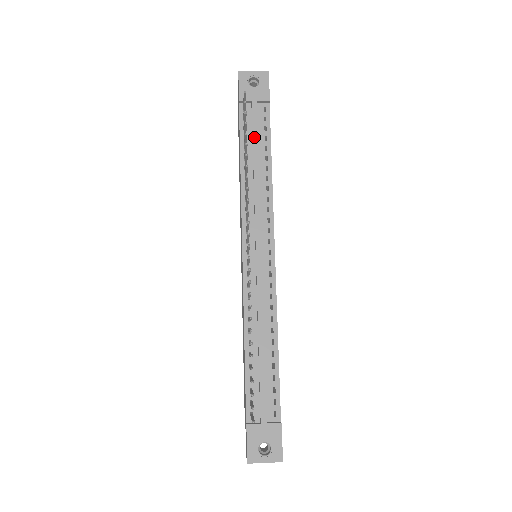
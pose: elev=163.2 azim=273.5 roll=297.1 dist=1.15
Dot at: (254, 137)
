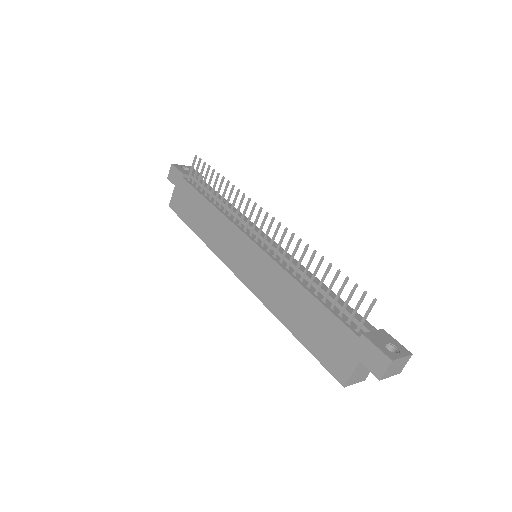
Dot at: occluded
